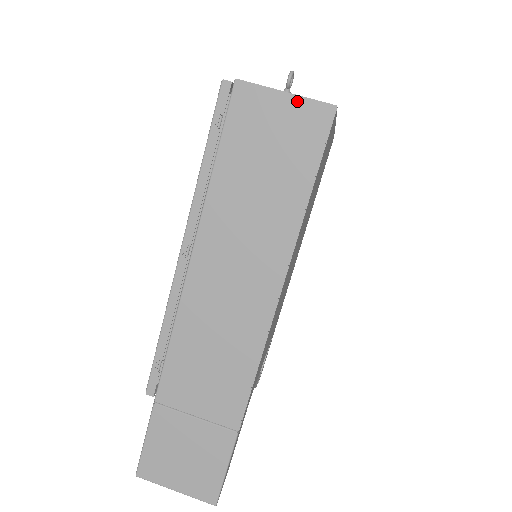
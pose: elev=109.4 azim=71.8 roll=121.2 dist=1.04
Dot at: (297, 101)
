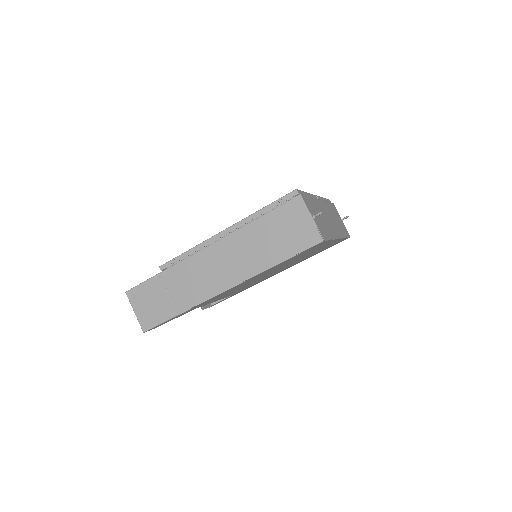
Dot at: (313, 224)
